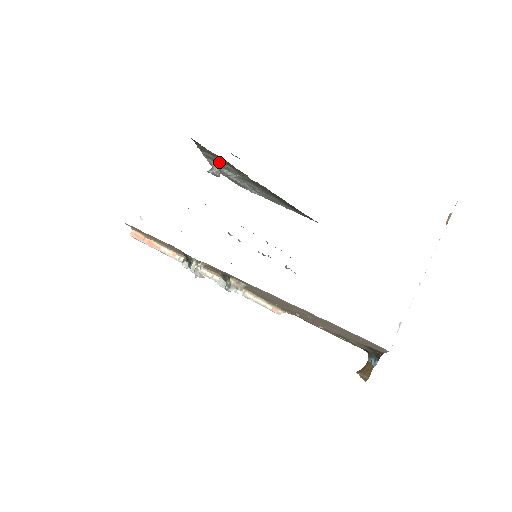
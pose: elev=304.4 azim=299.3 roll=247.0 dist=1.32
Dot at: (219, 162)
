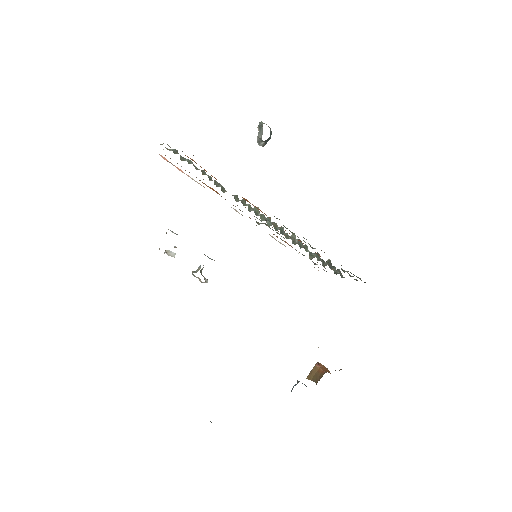
Dot at: occluded
